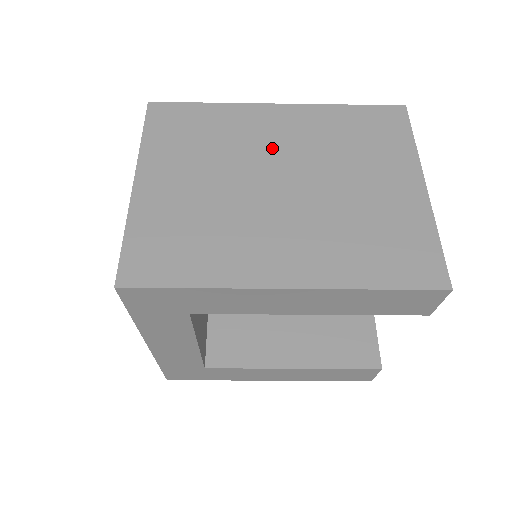
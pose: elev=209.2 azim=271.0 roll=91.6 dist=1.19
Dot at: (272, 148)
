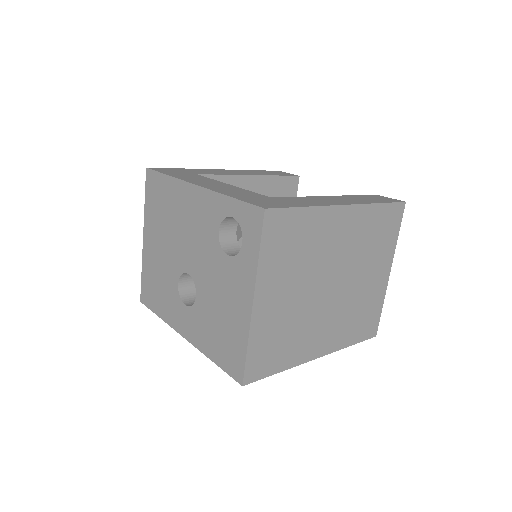
Dot at: (334, 254)
